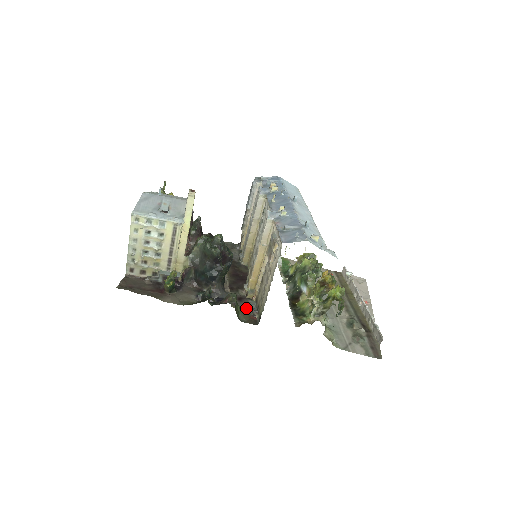
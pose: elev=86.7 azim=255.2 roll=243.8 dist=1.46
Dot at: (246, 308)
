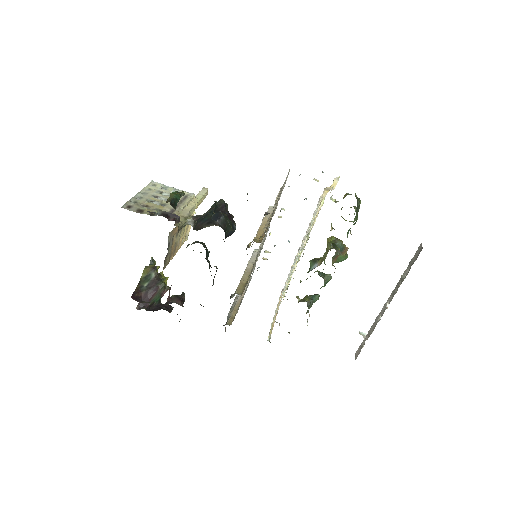
Dot at: occluded
